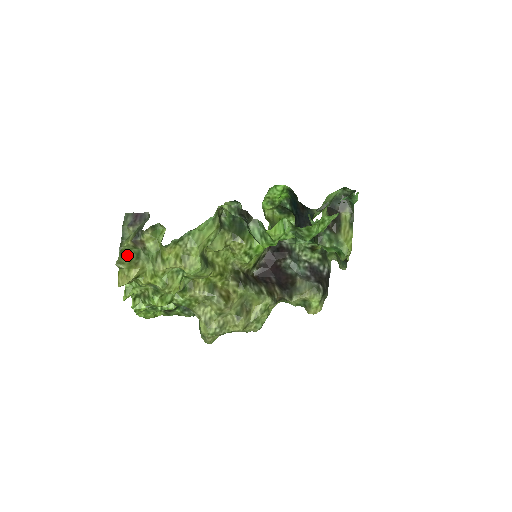
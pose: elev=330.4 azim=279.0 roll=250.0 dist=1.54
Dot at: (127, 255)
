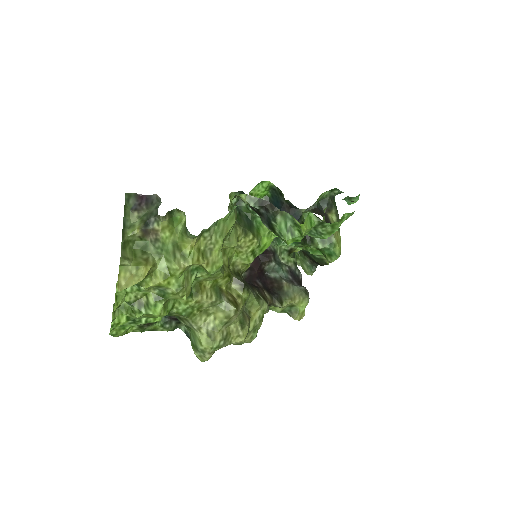
Dot at: (128, 248)
